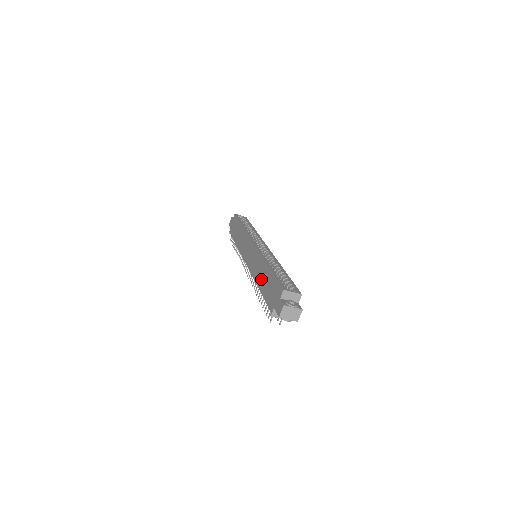
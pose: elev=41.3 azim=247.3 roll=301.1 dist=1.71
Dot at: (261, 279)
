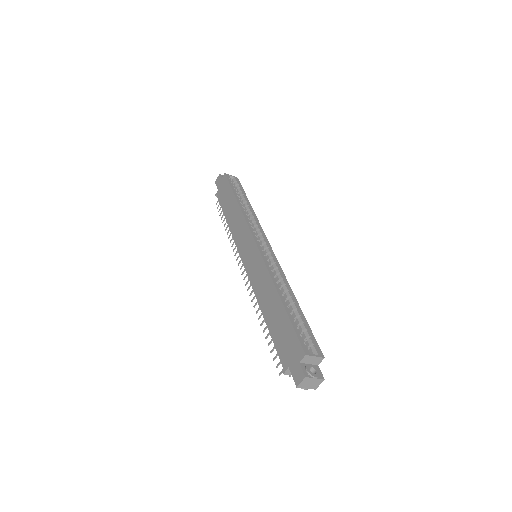
Dot at: (268, 308)
